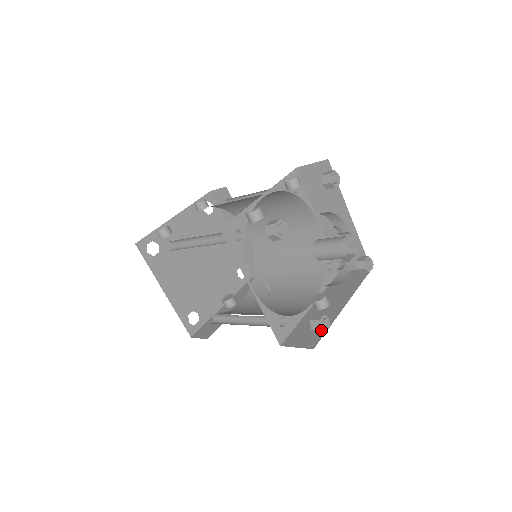
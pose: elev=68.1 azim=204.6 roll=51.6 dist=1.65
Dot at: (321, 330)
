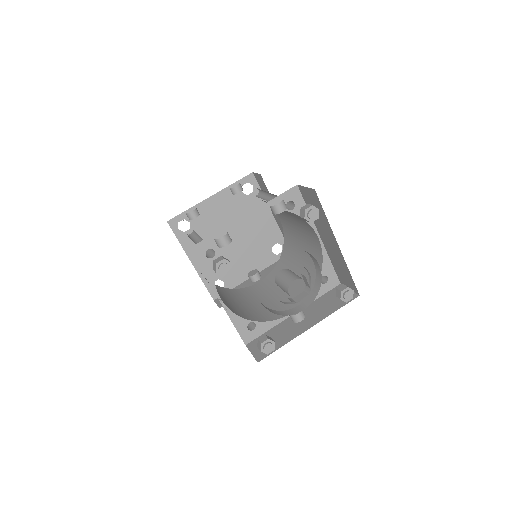
Dot at: (262, 351)
